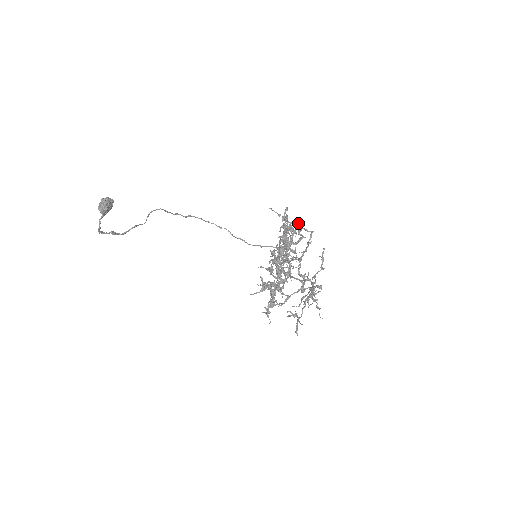
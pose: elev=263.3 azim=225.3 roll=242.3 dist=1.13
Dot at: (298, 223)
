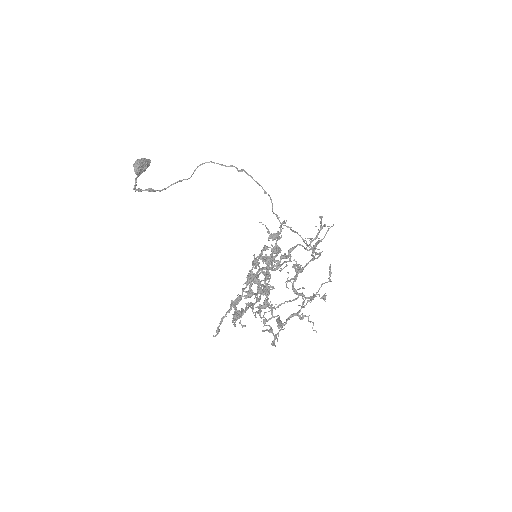
Dot at: (274, 253)
